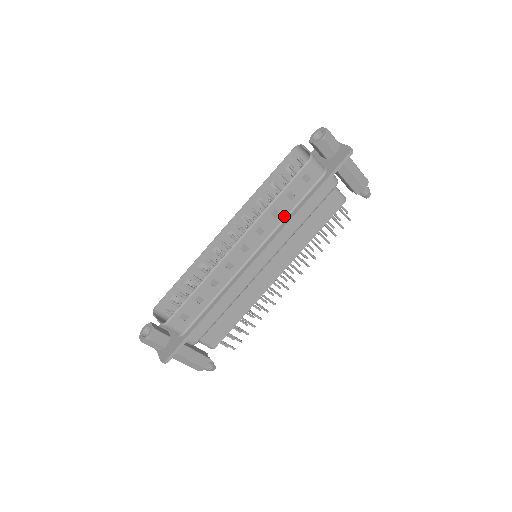
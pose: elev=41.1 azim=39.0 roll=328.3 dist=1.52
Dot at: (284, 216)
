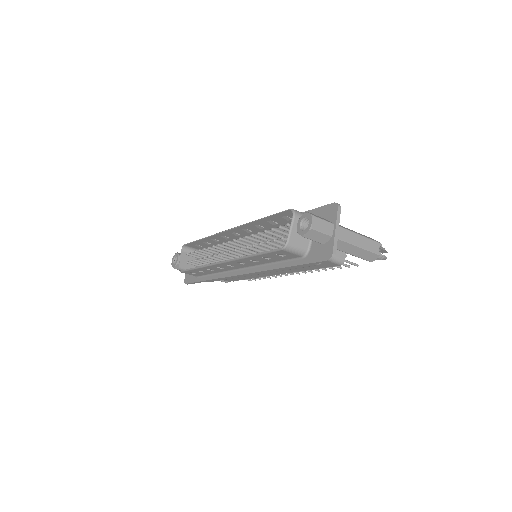
Dot at: (265, 263)
